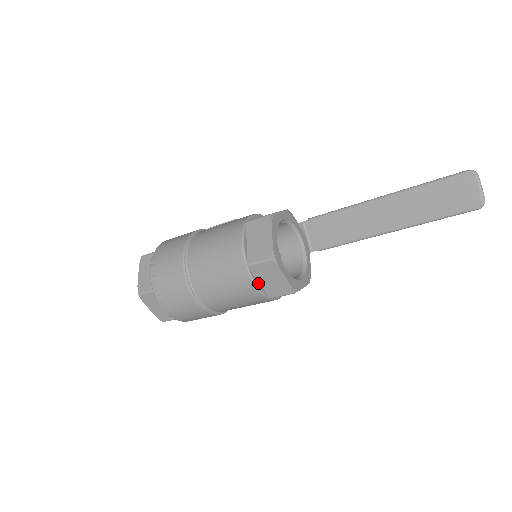
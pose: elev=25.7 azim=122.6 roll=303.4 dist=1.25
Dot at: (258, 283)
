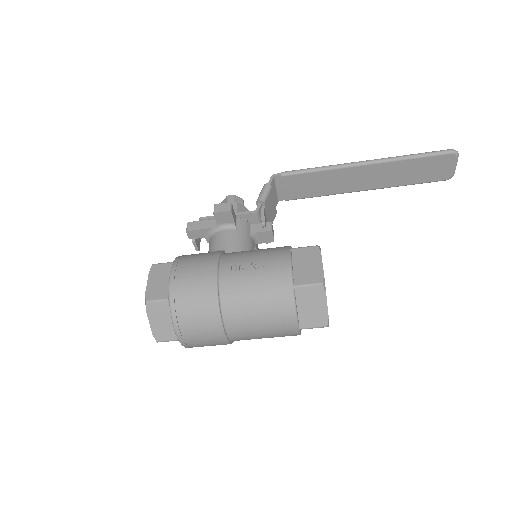
Dot at: occluded
